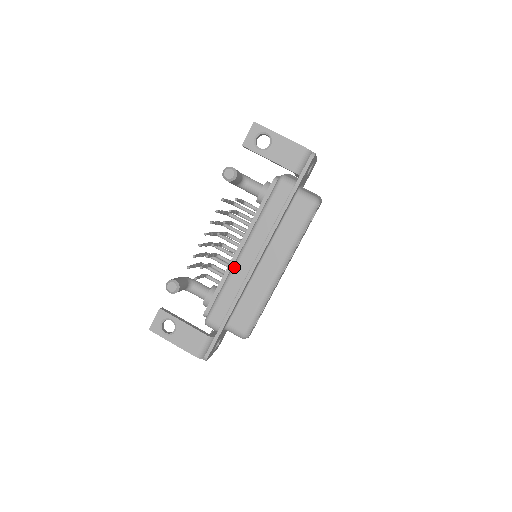
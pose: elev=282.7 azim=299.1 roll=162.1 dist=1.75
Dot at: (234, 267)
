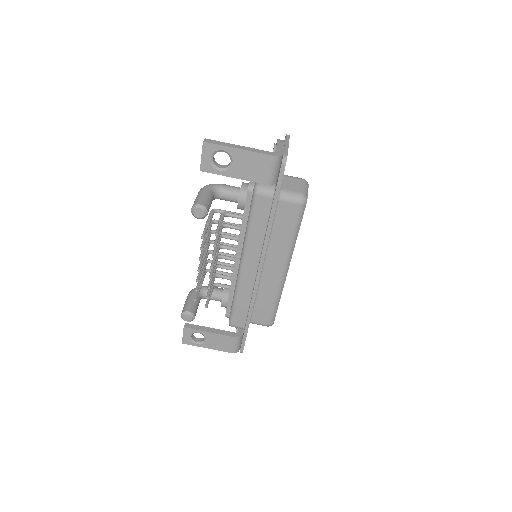
Dot at: (238, 281)
